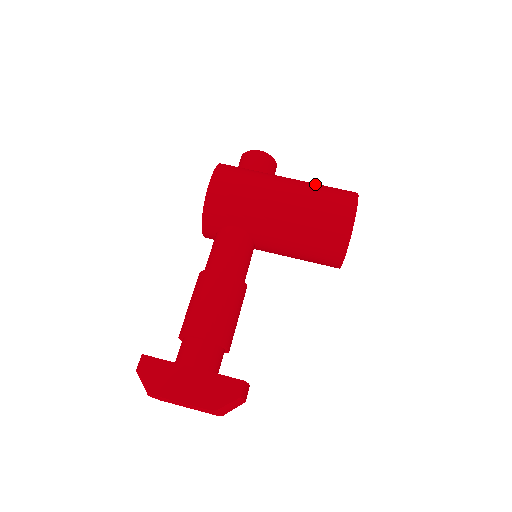
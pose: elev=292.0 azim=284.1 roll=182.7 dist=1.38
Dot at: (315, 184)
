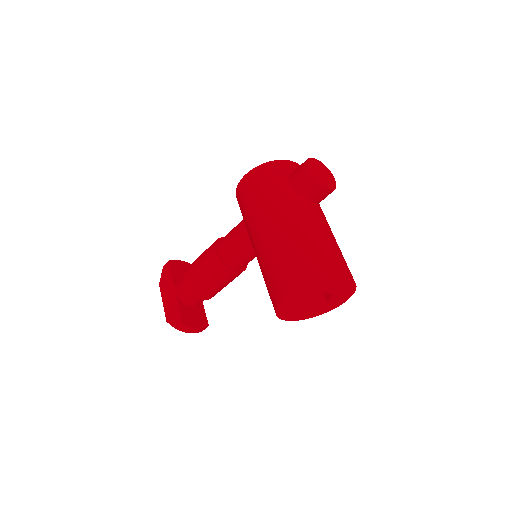
Dot at: (302, 240)
